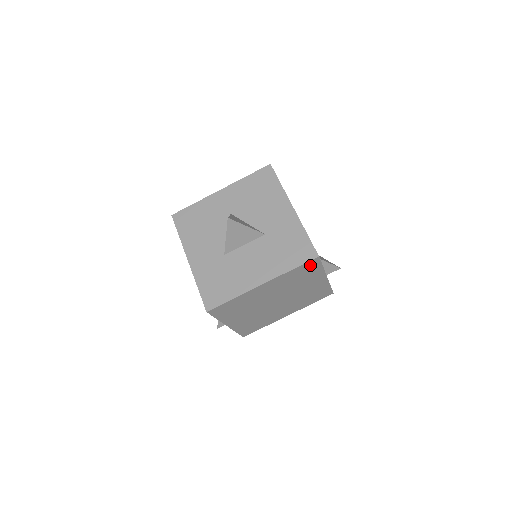
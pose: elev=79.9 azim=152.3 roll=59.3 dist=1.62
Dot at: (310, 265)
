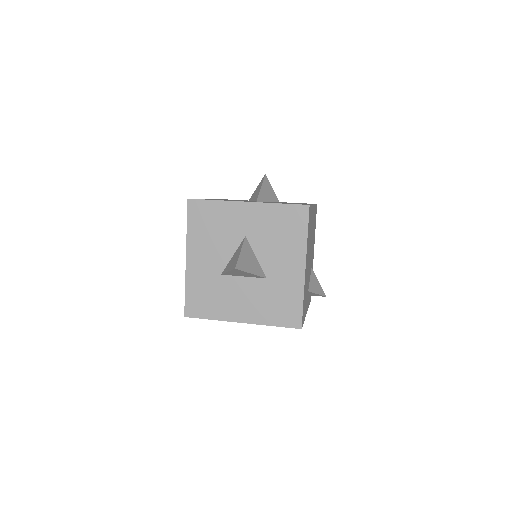
Dot at: occluded
